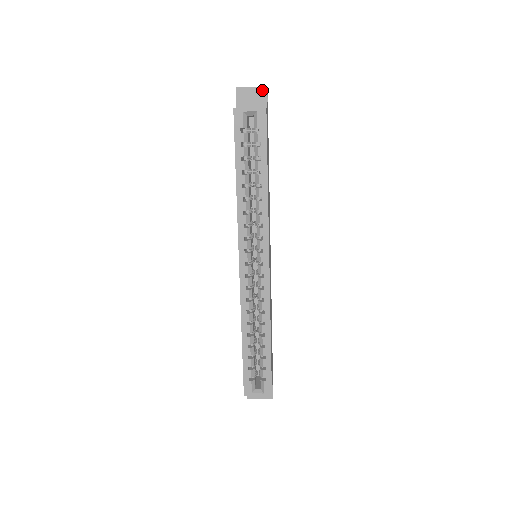
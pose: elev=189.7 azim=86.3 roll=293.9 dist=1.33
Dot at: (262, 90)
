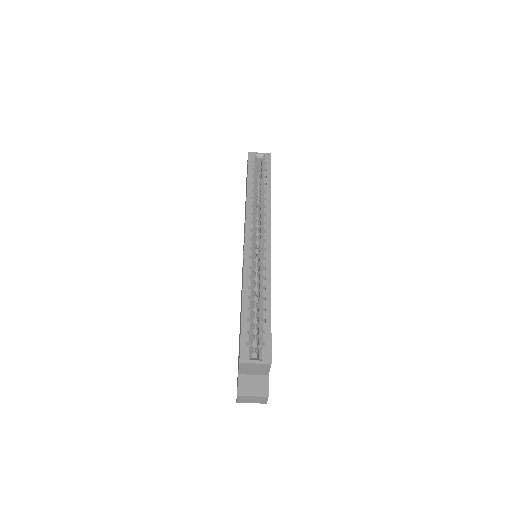
Dot at: occluded
